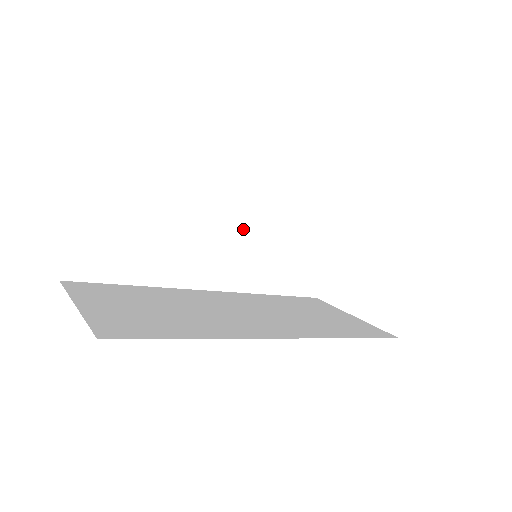
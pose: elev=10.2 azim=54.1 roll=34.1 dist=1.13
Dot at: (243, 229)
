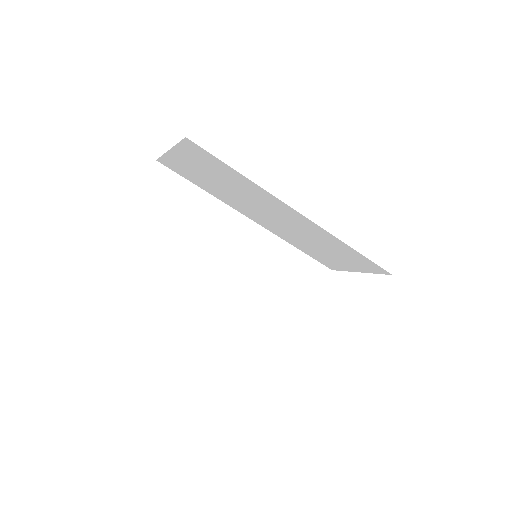
Dot at: (253, 252)
